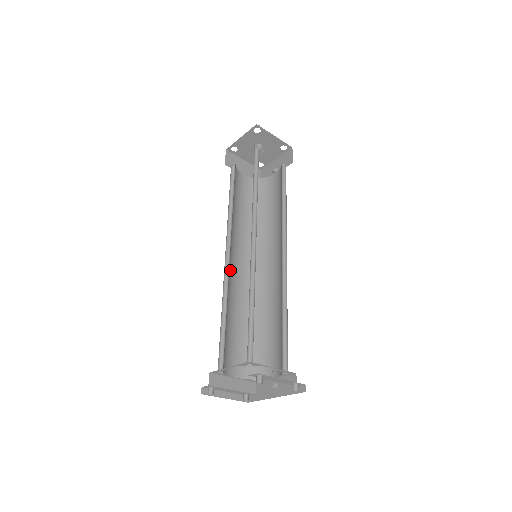
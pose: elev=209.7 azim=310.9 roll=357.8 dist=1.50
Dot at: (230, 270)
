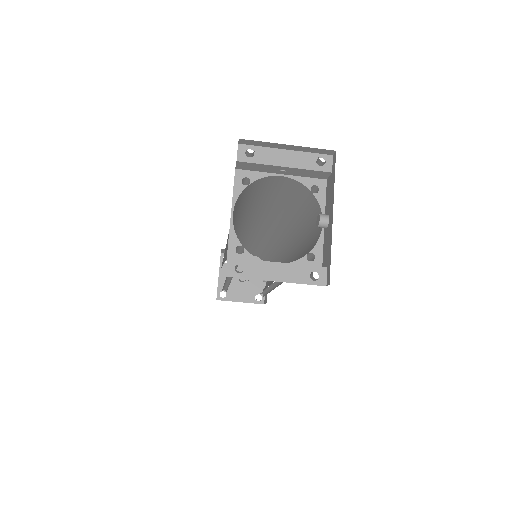
Dot at: occluded
